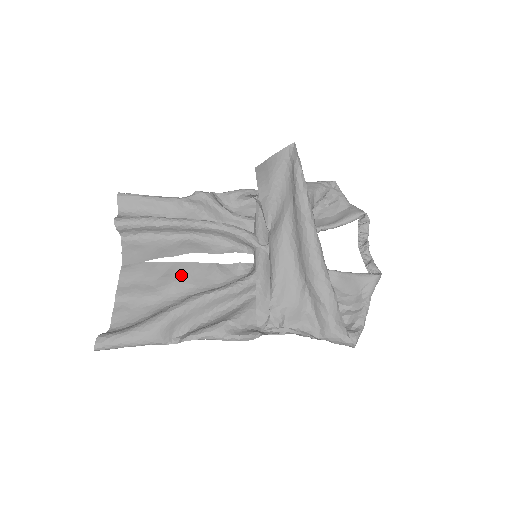
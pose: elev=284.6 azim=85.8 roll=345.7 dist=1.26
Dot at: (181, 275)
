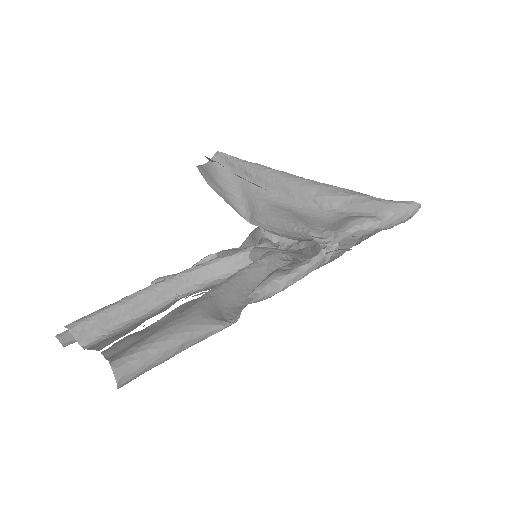
Dot at: occluded
